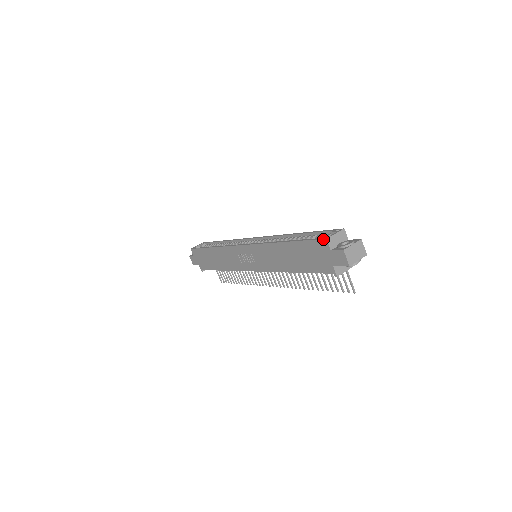
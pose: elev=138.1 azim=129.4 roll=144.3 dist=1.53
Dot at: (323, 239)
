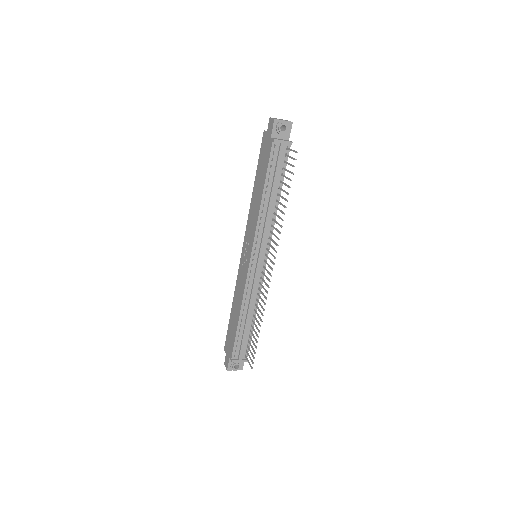
Dot at: (263, 134)
